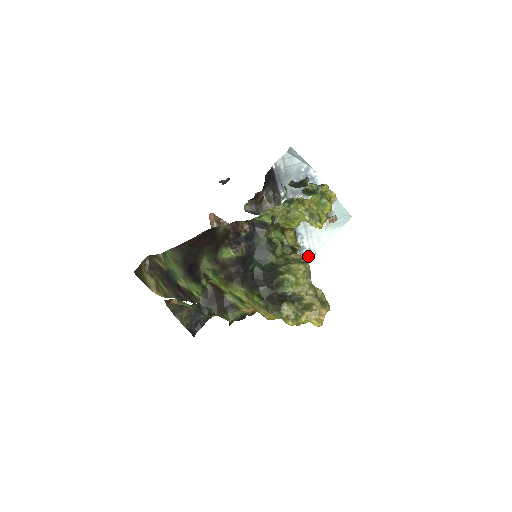
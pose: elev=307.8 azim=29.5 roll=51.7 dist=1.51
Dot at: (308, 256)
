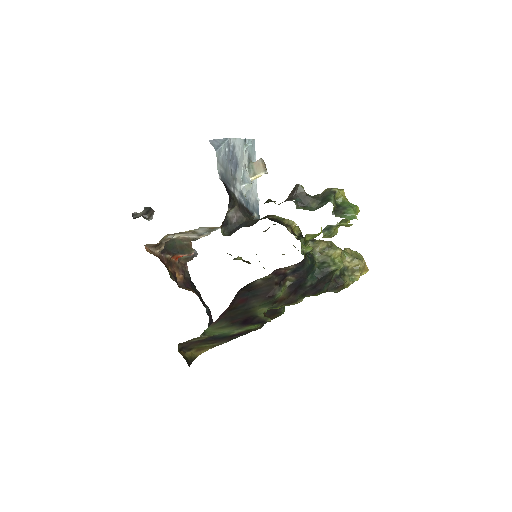
Dot at: (257, 205)
